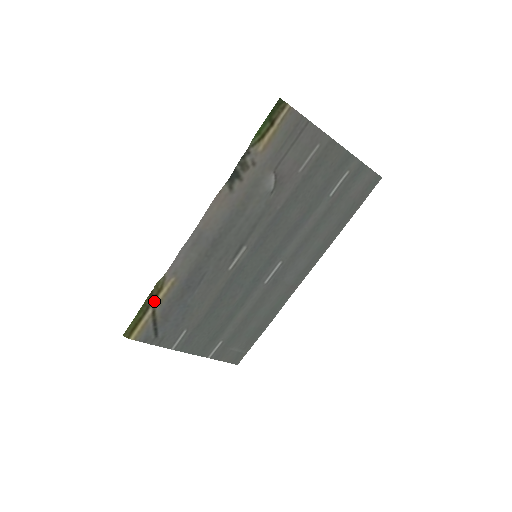
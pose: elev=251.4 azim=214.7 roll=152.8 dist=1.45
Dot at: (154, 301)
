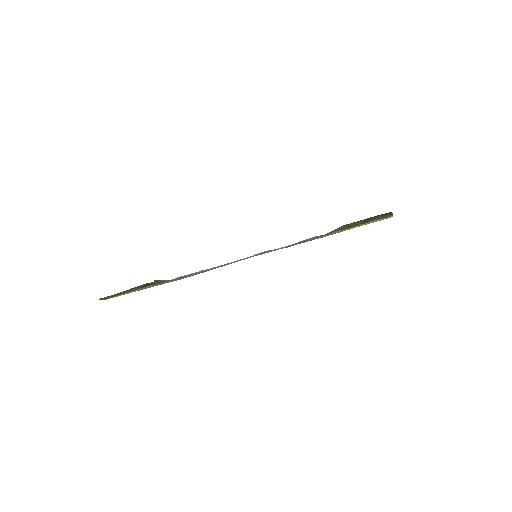
Dot at: (146, 286)
